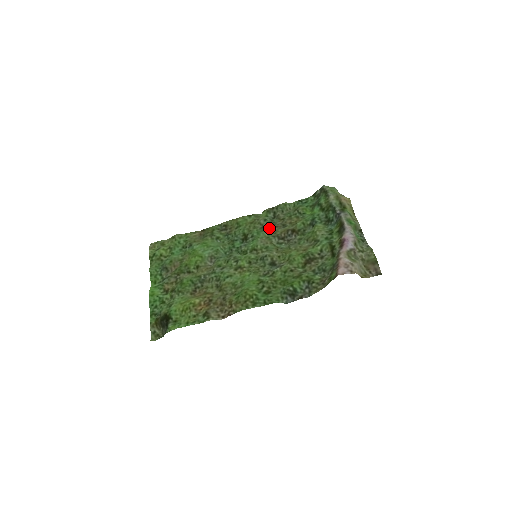
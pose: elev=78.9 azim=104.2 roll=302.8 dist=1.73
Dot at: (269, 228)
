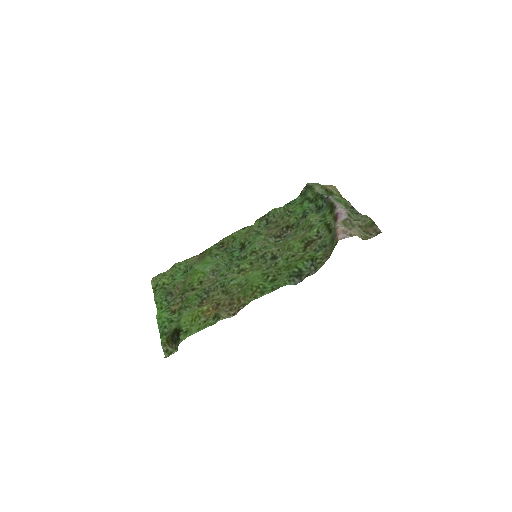
Dot at: (264, 232)
